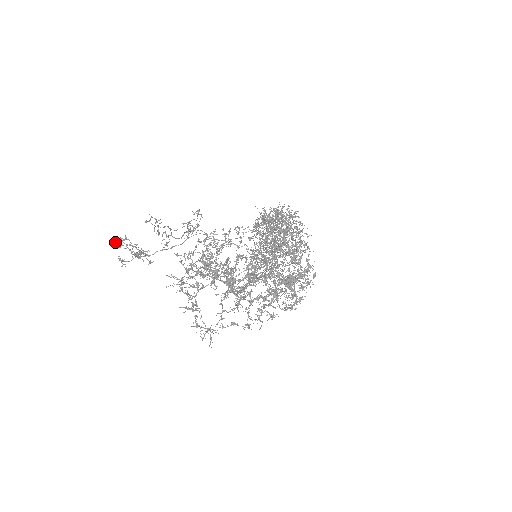
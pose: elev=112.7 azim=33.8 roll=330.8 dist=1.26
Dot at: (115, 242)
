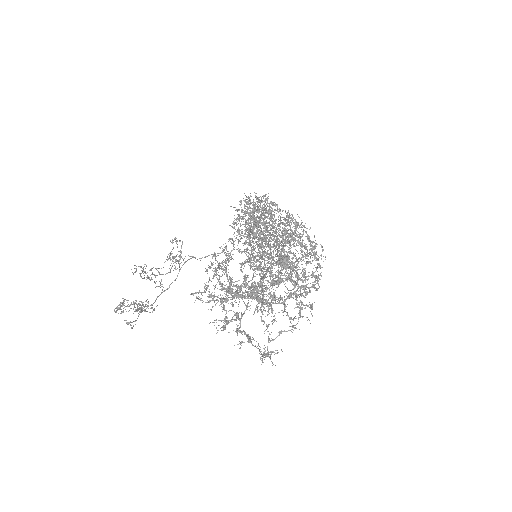
Dot at: occluded
